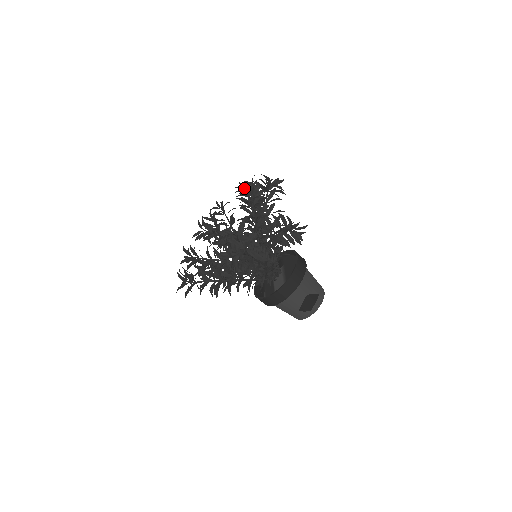
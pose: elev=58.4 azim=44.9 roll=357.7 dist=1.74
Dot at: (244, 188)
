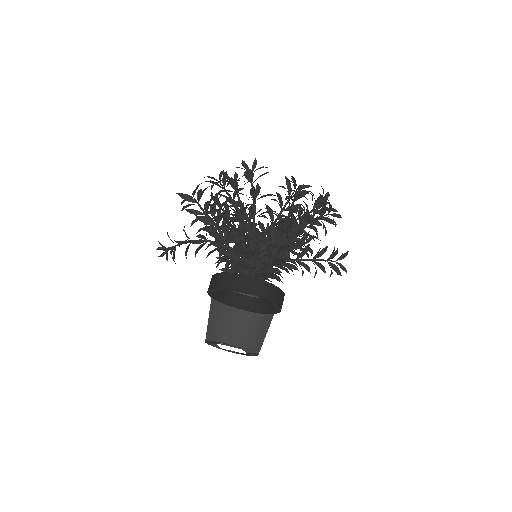
Dot at: occluded
